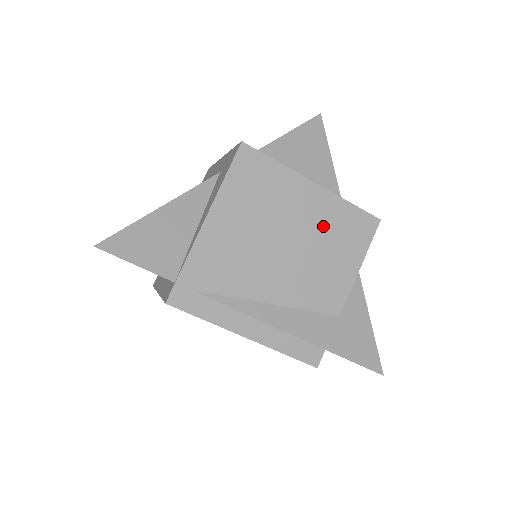
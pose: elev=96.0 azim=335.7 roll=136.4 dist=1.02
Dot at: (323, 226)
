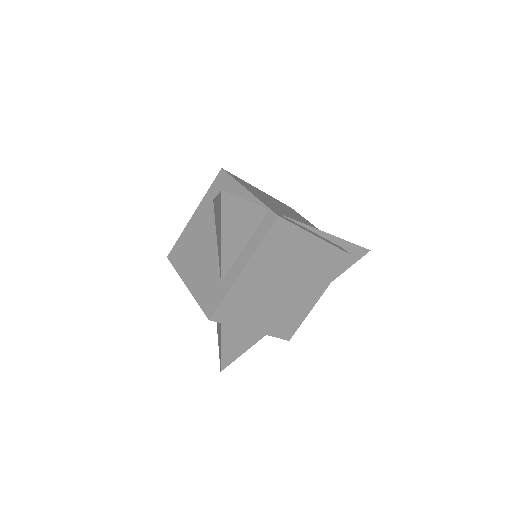
Dot at: (281, 204)
